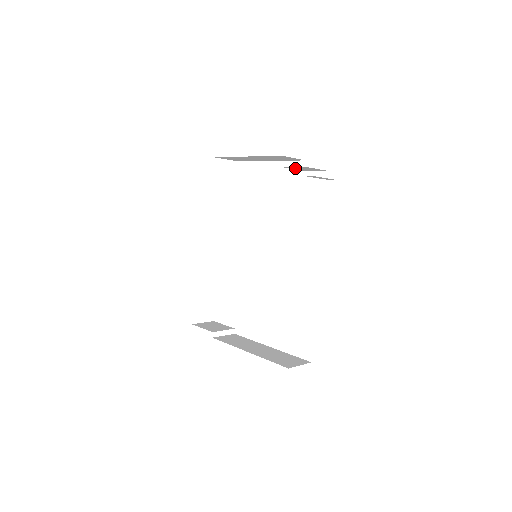
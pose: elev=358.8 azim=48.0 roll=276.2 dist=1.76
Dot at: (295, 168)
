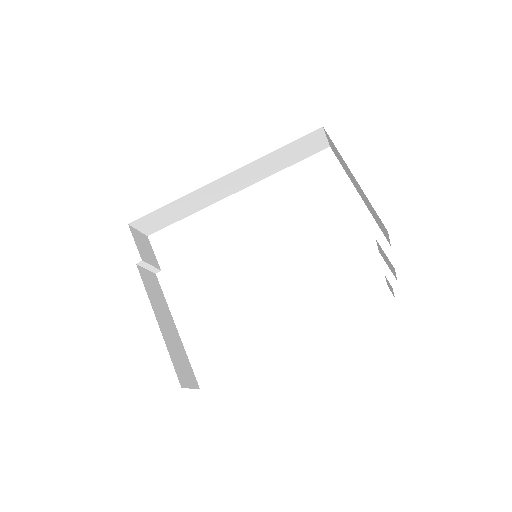
Dot at: occluded
